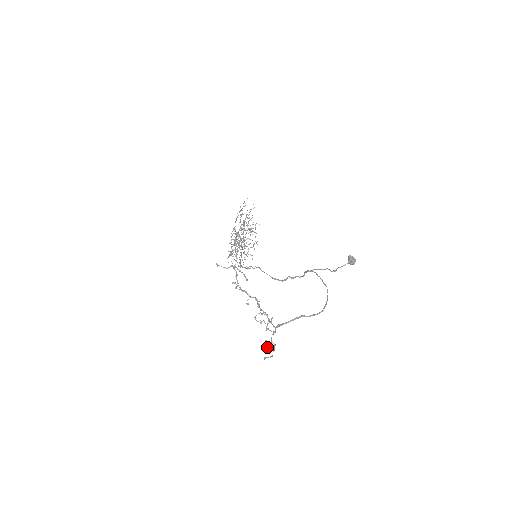
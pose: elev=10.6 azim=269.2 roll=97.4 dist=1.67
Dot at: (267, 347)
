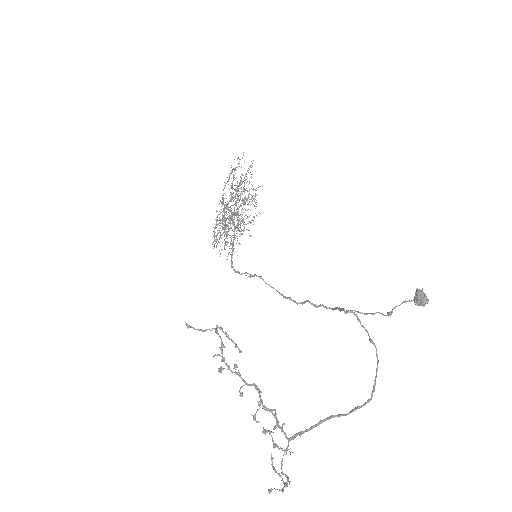
Dot at: (274, 470)
